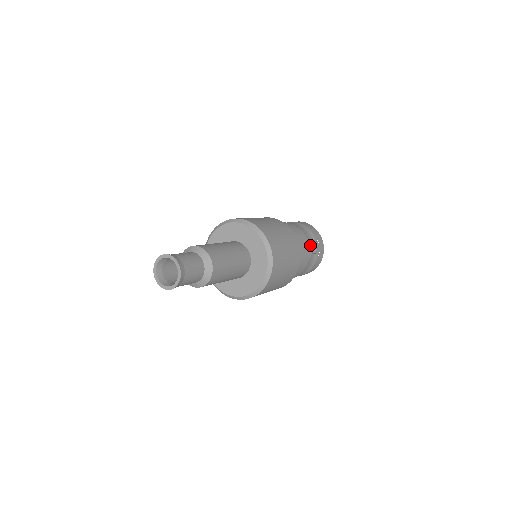
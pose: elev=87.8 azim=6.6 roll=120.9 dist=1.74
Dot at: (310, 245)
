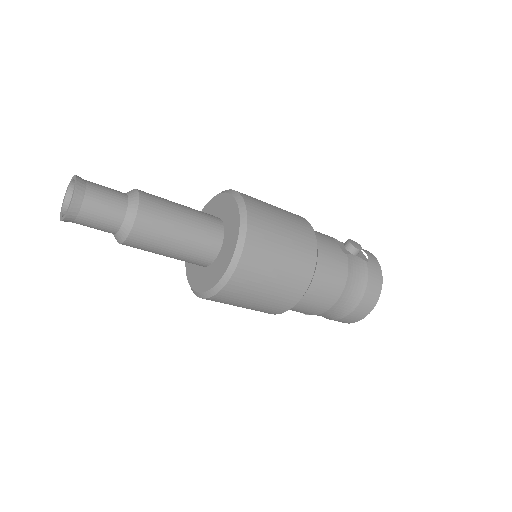
Dot at: (343, 245)
